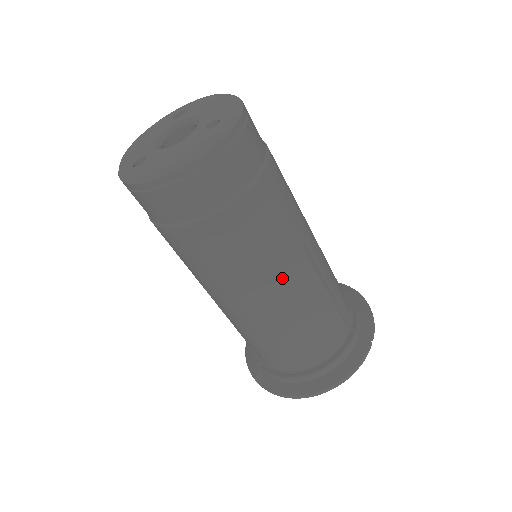
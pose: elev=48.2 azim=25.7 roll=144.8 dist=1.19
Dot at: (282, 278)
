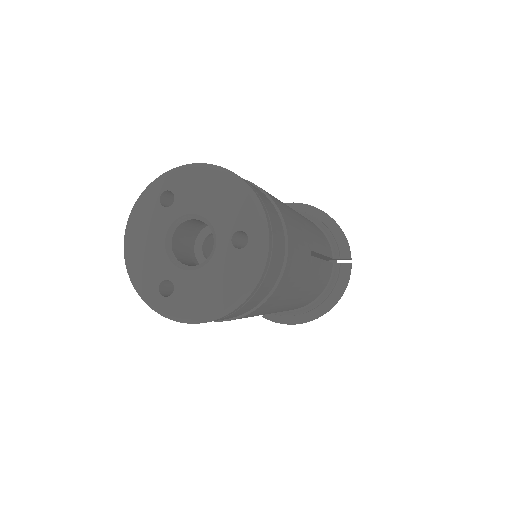
Dot at: (301, 290)
